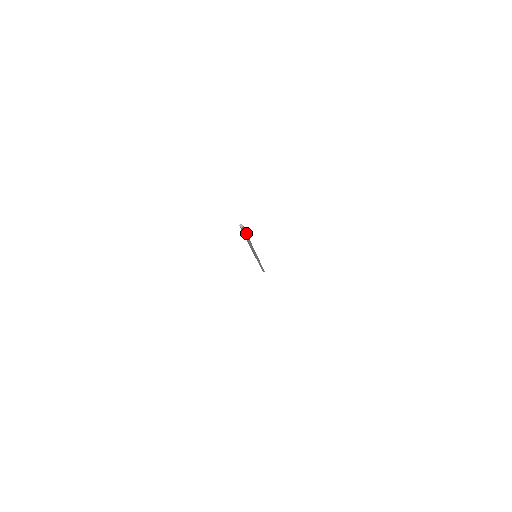
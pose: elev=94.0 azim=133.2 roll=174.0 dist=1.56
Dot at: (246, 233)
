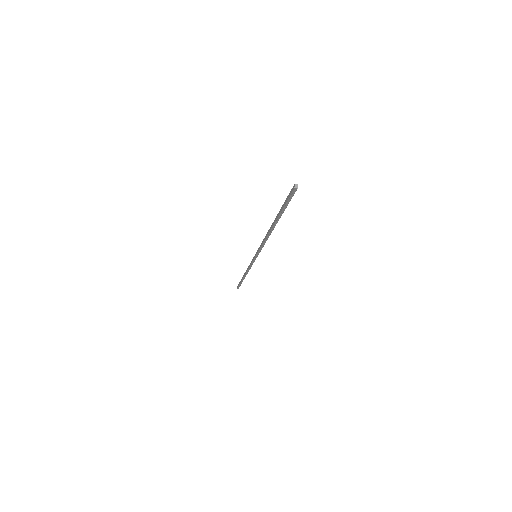
Dot at: (287, 205)
